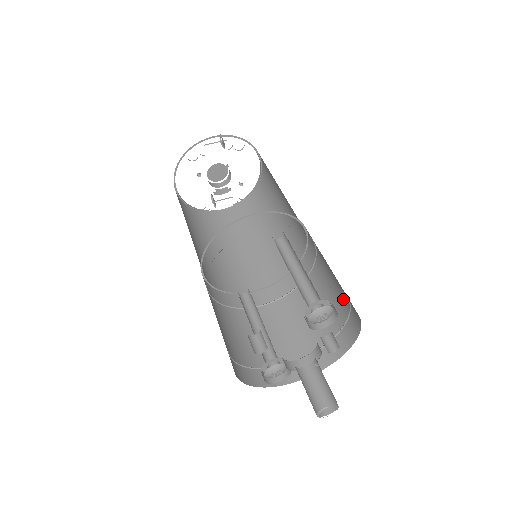
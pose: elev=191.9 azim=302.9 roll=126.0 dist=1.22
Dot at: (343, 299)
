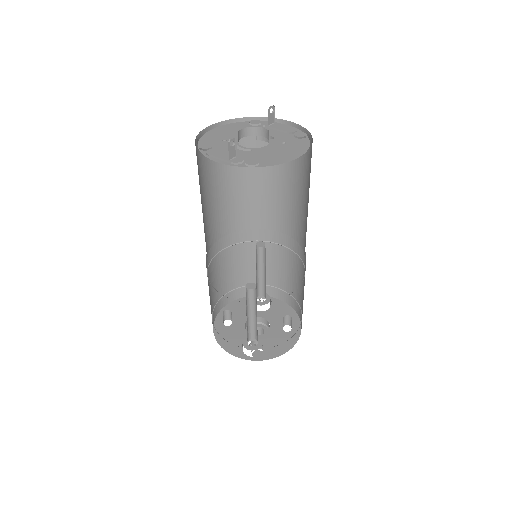
Dot at: occluded
